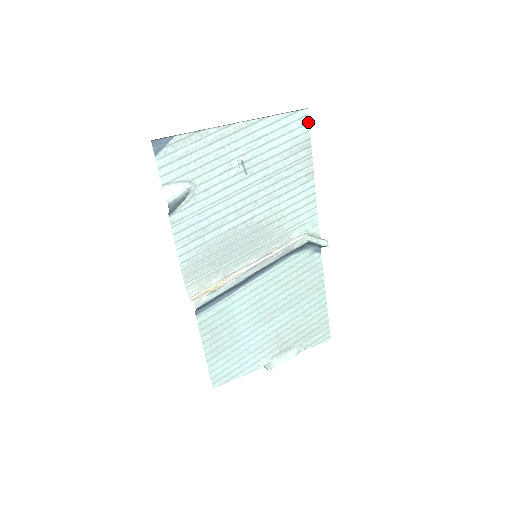
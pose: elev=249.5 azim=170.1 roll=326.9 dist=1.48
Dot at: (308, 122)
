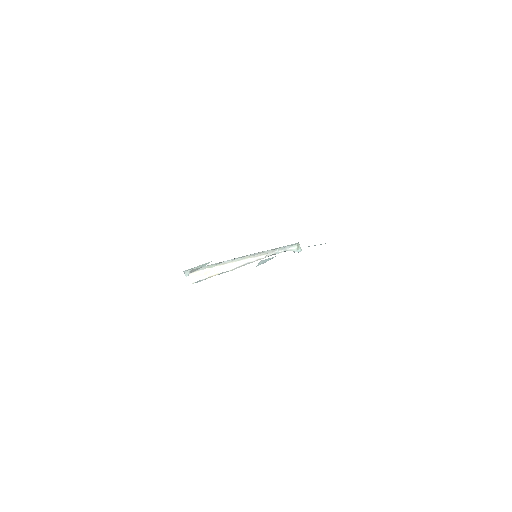
Dot at: occluded
